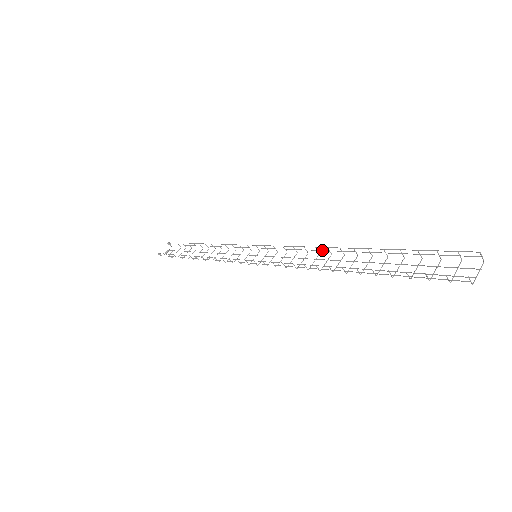
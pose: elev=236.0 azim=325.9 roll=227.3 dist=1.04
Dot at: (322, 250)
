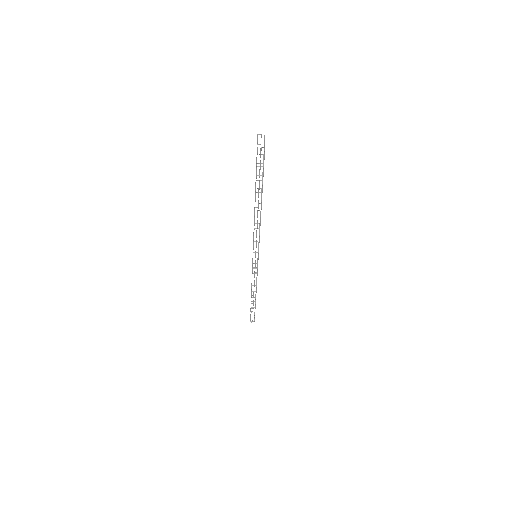
Dot at: (257, 214)
